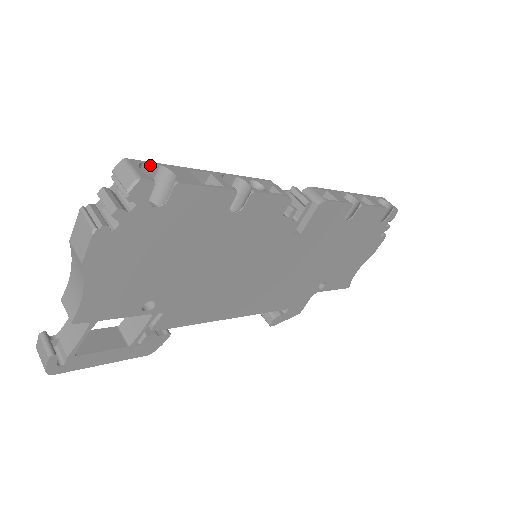
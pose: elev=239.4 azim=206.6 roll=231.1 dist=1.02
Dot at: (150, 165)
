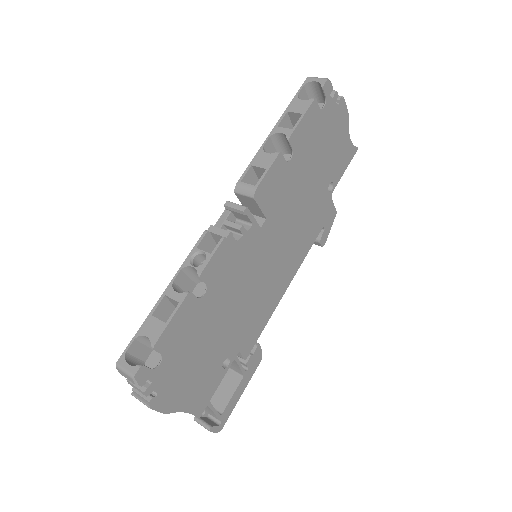
Dot at: (131, 346)
